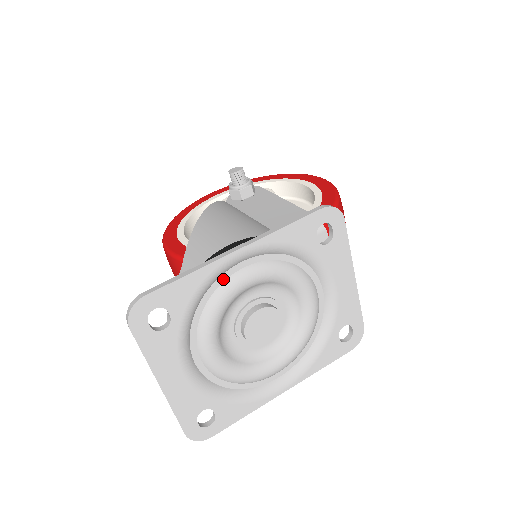
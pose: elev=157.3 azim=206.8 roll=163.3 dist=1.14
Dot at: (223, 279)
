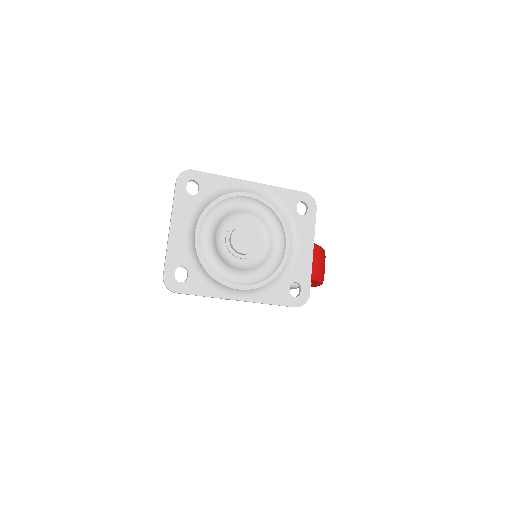
Dot at: (235, 195)
